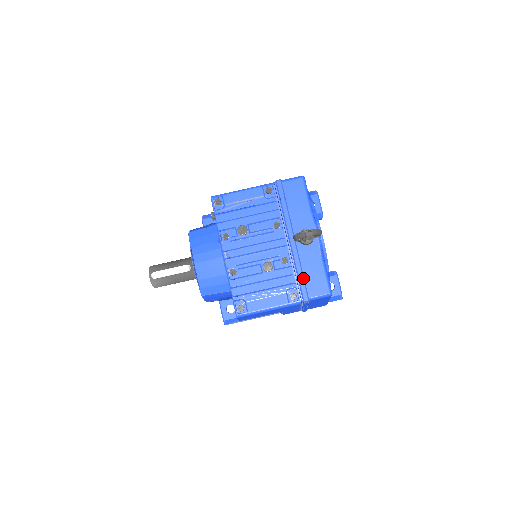
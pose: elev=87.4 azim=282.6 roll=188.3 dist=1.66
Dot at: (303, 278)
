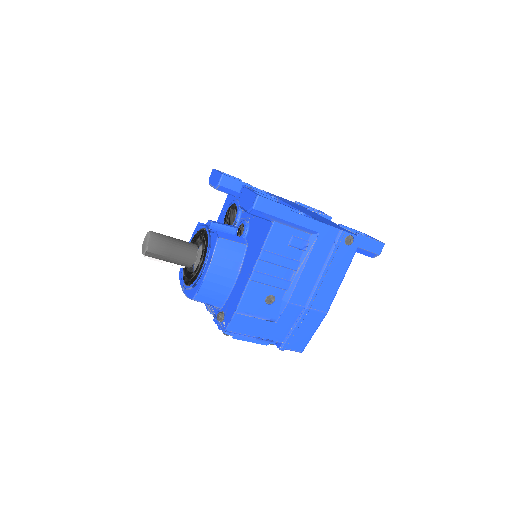
Dot at: occluded
